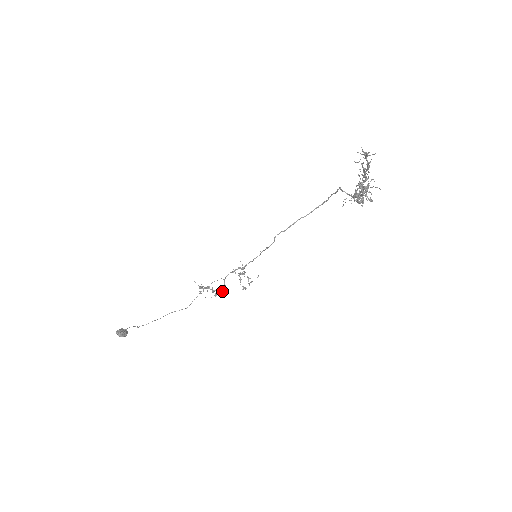
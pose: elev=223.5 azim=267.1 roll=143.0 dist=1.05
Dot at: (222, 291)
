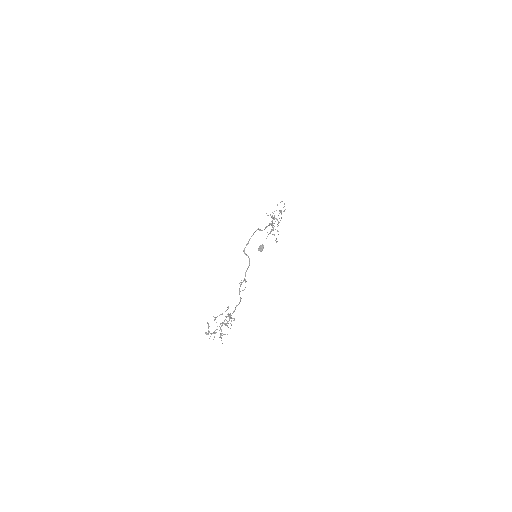
Dot at: occluded
